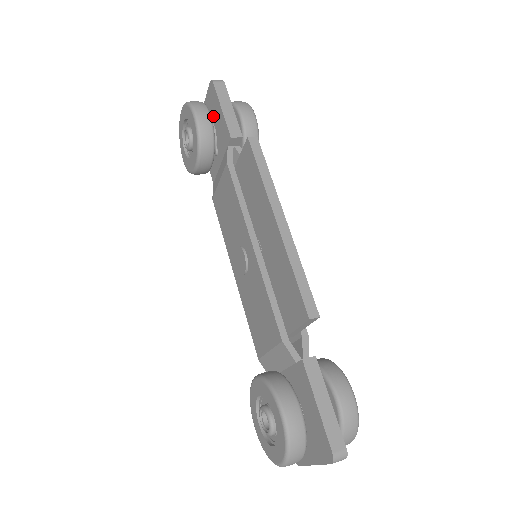
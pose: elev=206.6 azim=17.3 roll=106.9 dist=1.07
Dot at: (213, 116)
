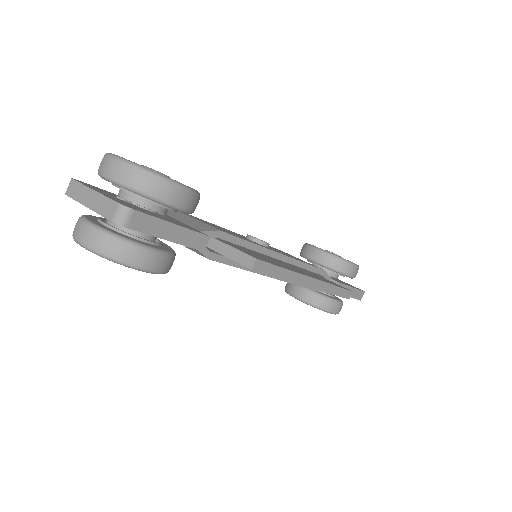
Dot at: occluded
